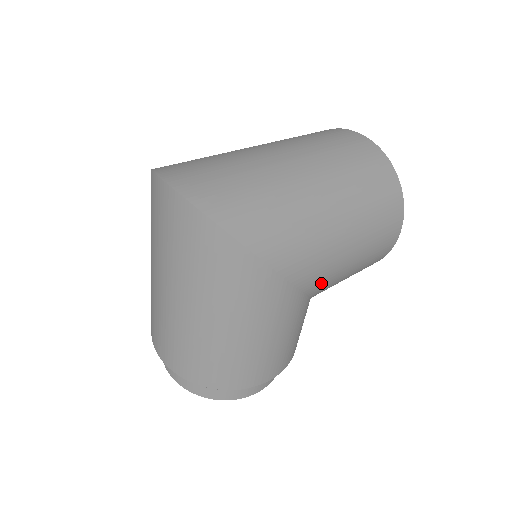
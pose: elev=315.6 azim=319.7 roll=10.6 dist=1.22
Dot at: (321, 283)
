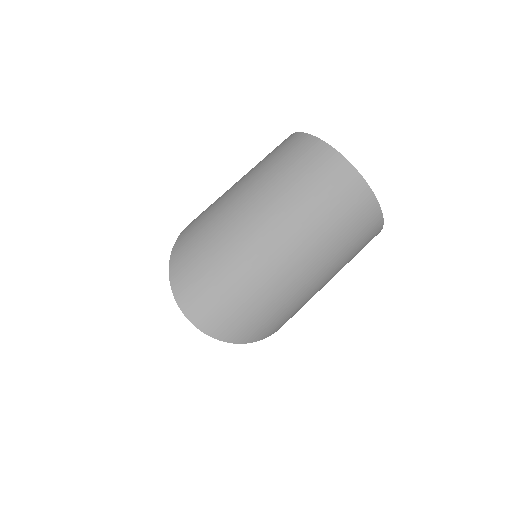
Dot at: occluded
